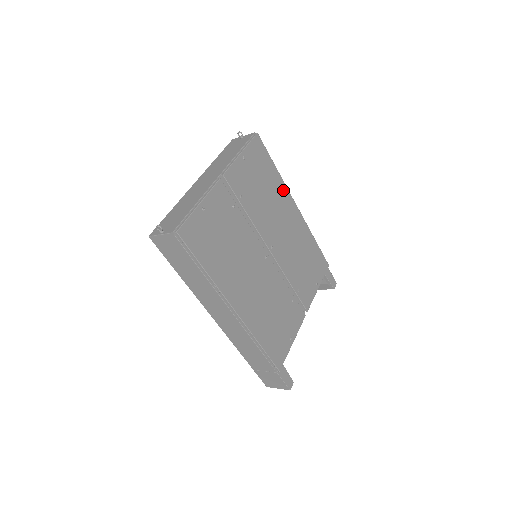
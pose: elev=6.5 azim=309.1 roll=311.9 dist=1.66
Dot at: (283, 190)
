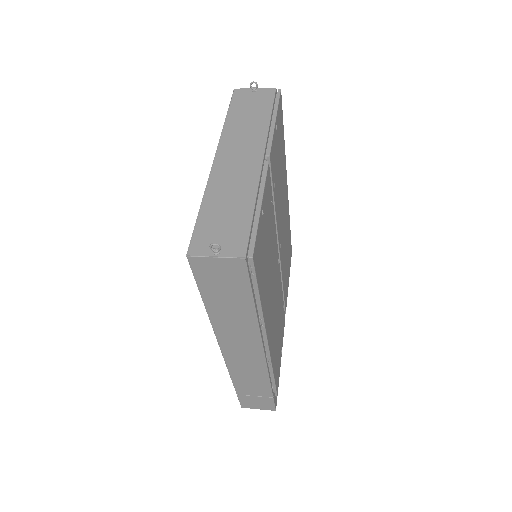
Dot at: (285, 168)
